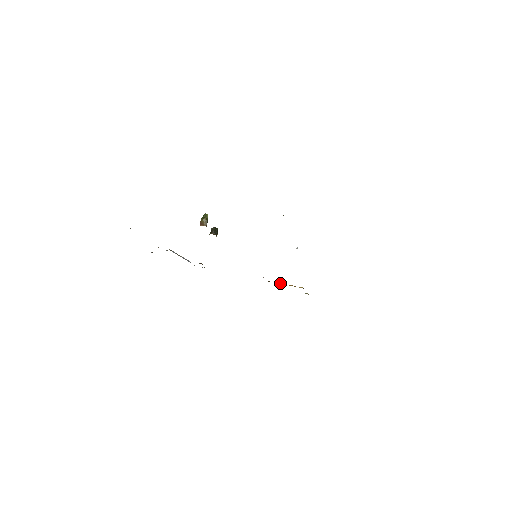
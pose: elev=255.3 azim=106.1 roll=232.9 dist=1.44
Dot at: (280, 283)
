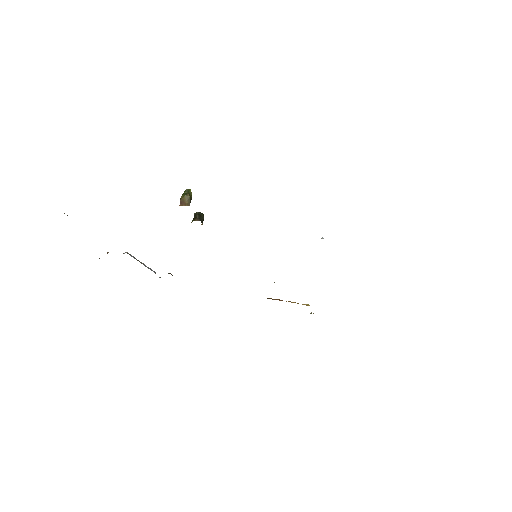
Dot at: (279, 300)
